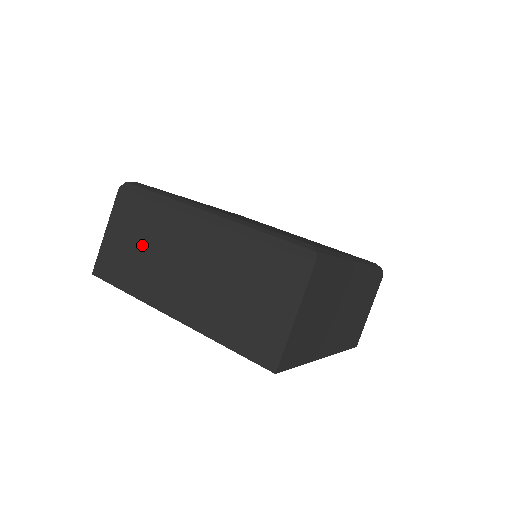
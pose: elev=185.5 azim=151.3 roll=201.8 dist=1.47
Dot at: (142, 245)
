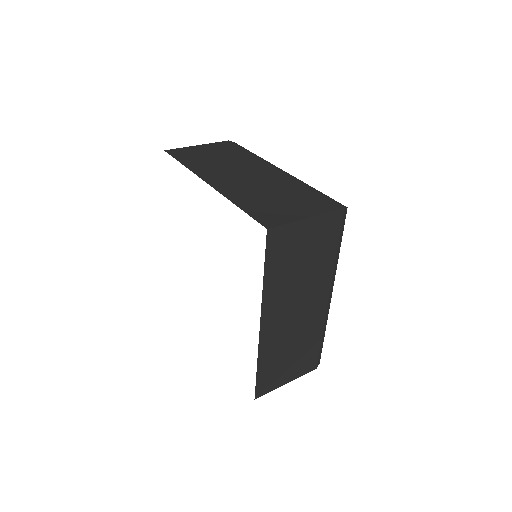
Dot at: (220, 158)
